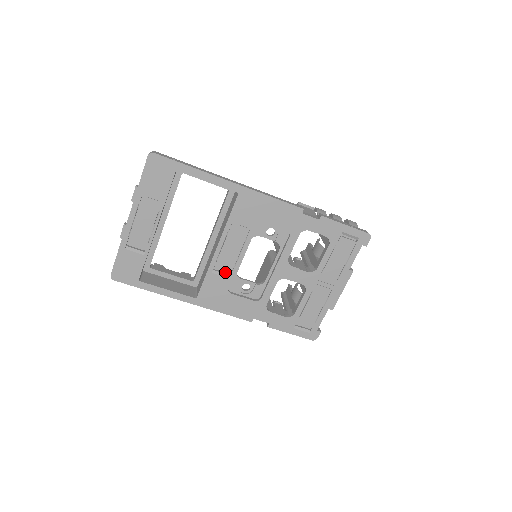
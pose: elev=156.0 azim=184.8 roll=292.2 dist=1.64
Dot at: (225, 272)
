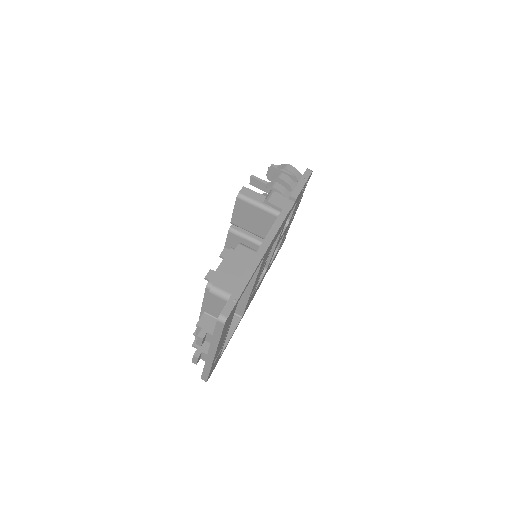
Dot at: (254, 289)
